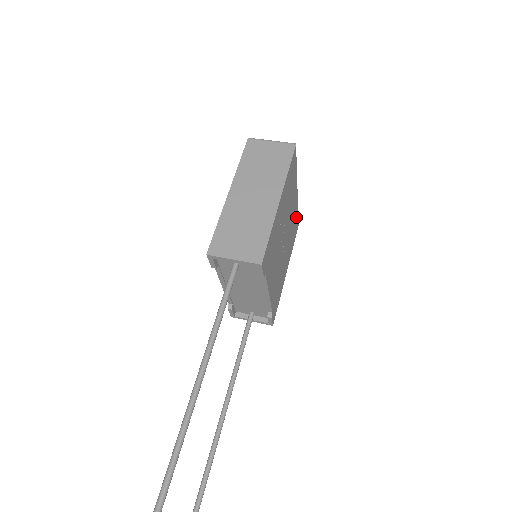
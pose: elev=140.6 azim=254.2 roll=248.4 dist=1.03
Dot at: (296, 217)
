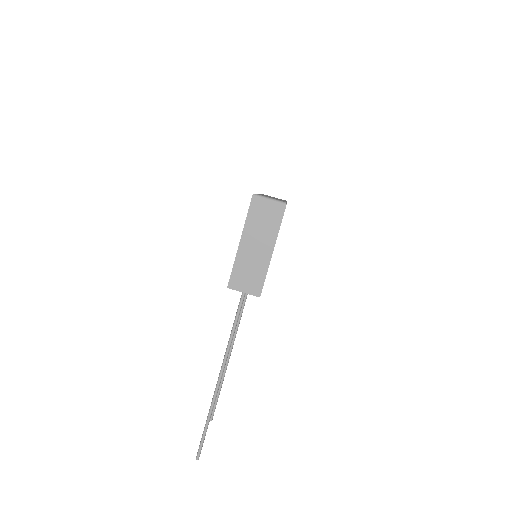
Dot at: occluded
